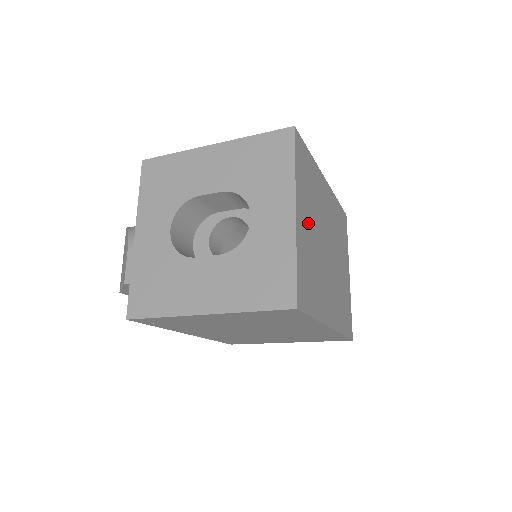
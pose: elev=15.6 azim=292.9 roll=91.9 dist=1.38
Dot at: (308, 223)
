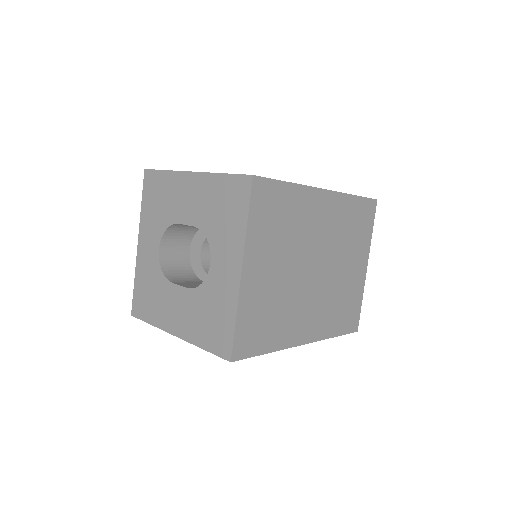
Dot at: (270, 267)
